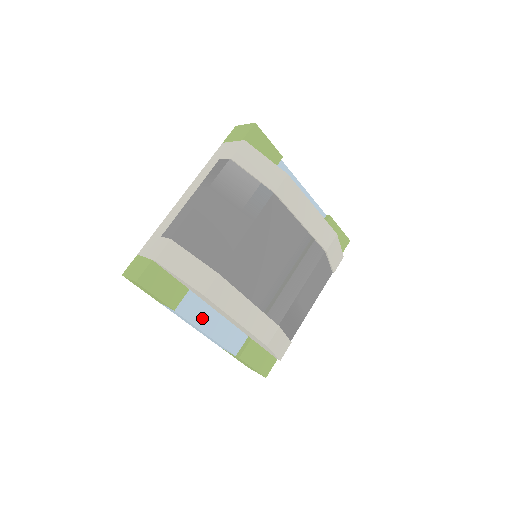
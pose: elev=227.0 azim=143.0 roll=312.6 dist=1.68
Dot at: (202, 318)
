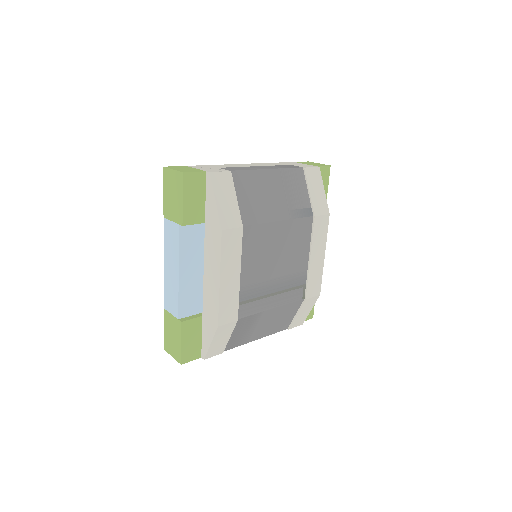
Dot at: (188, 258)
